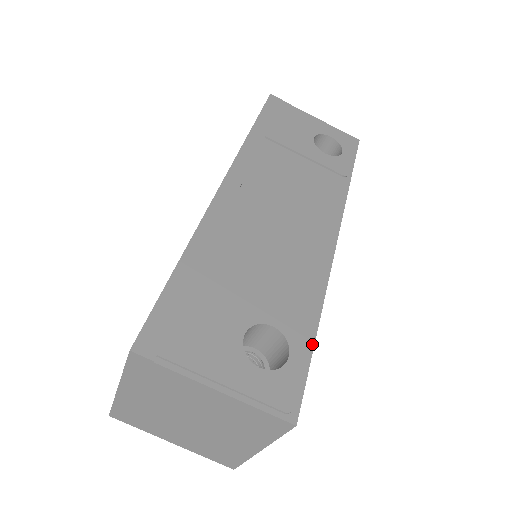
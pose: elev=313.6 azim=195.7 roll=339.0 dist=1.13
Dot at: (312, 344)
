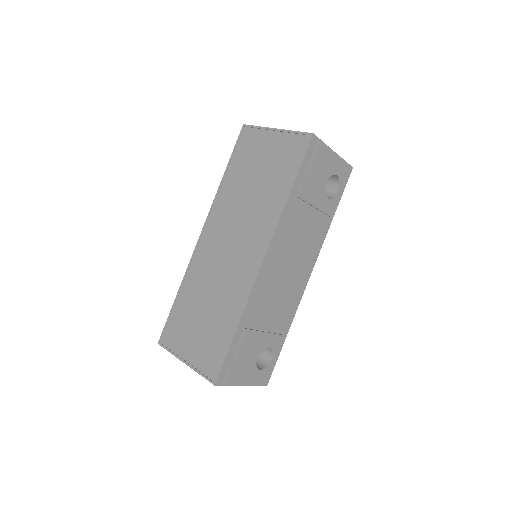
Dot at: occluded
